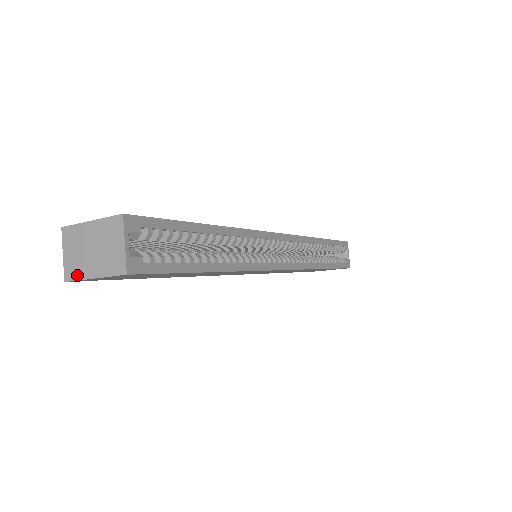
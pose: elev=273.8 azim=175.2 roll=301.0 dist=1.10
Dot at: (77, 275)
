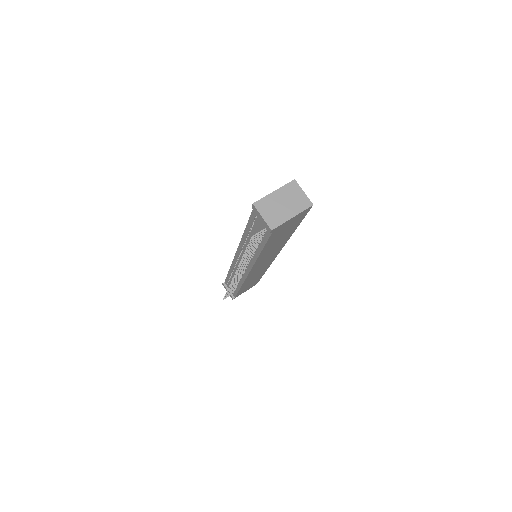
Dot at: (280, 222)
